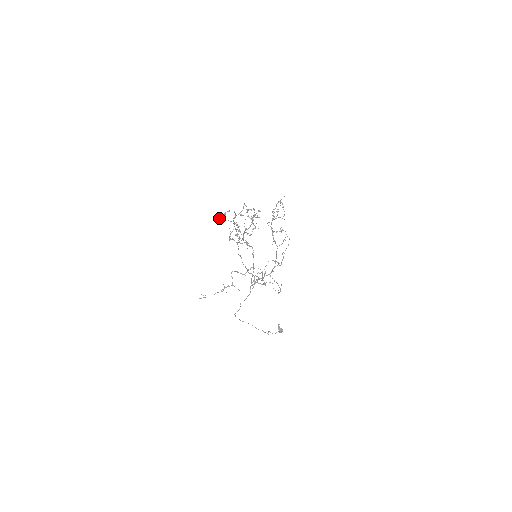
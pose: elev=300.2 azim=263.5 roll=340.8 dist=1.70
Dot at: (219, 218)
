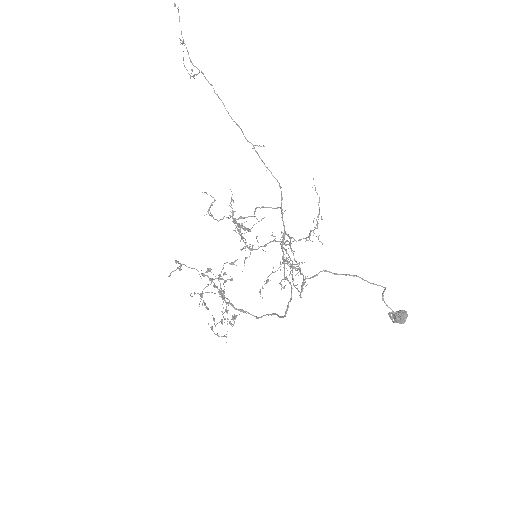
Dot at: (171, 272)
